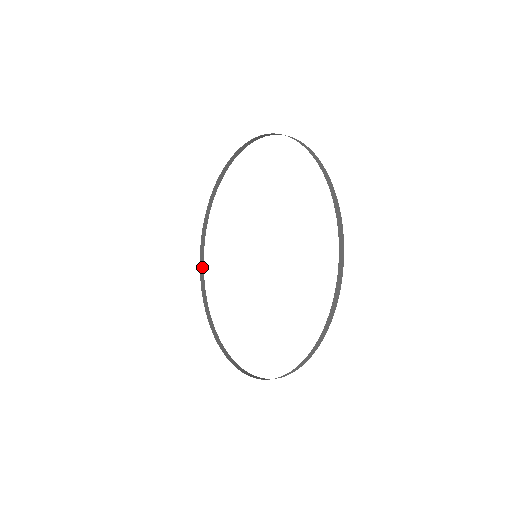
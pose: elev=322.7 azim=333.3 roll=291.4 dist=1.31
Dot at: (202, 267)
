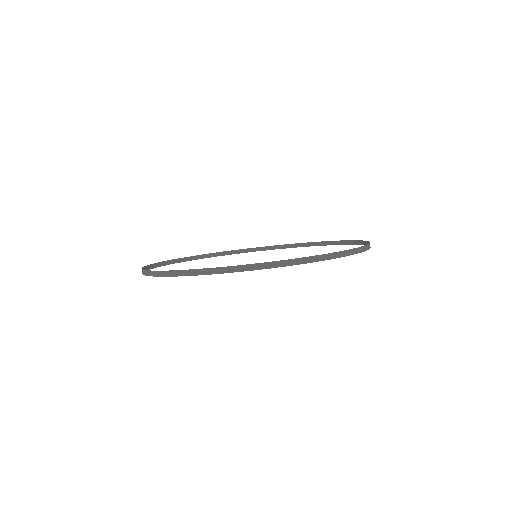
Dot at: (142, 272)
